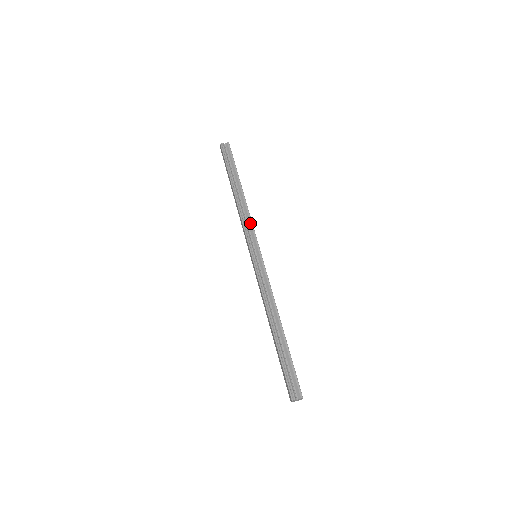
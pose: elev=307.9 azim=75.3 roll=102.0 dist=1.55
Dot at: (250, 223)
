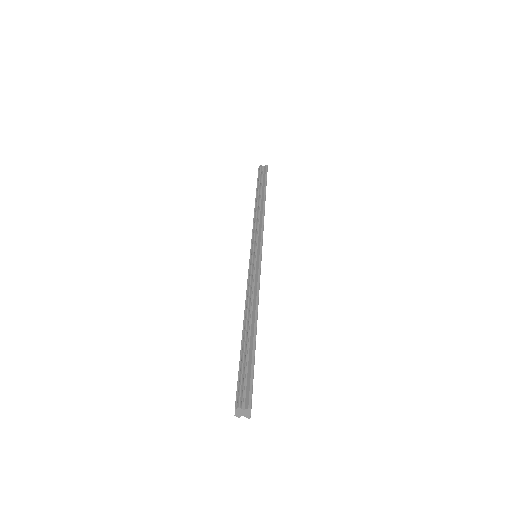
Dot at: (261, 225)
